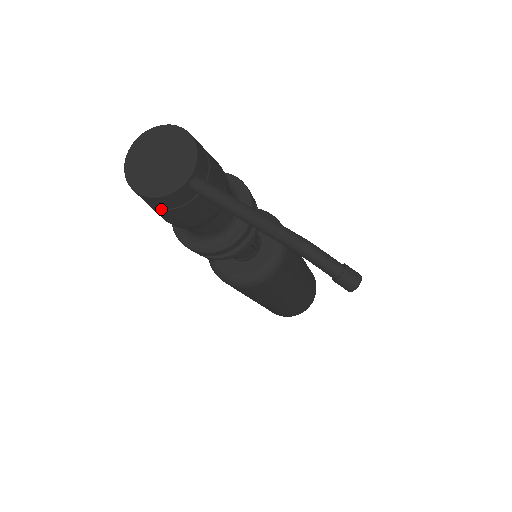
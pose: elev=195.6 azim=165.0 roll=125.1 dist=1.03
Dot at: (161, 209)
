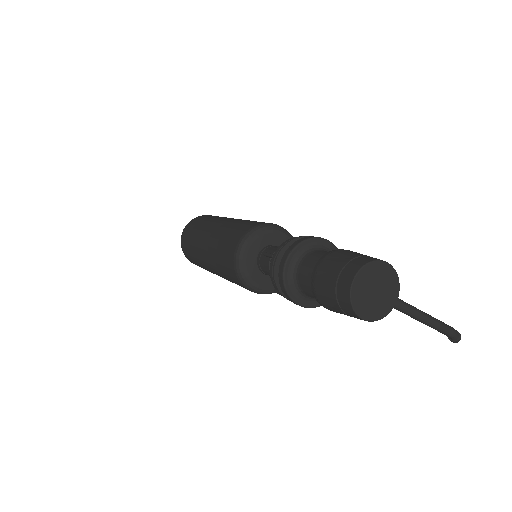
Dot at: occluded
